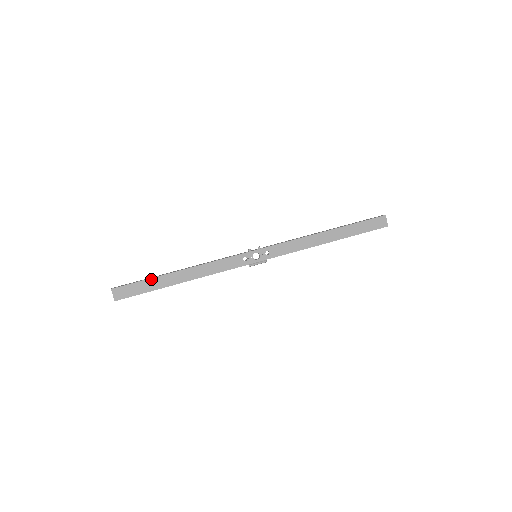
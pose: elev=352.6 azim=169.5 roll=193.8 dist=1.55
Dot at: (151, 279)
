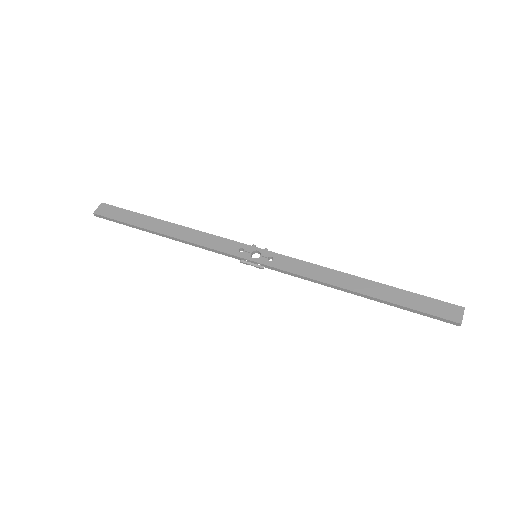
Dot at: (140, 214)
